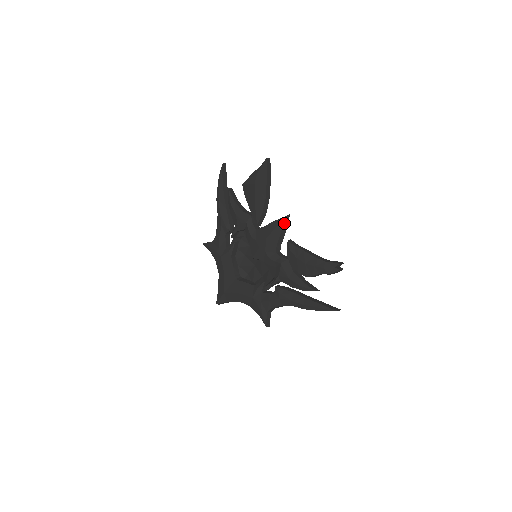
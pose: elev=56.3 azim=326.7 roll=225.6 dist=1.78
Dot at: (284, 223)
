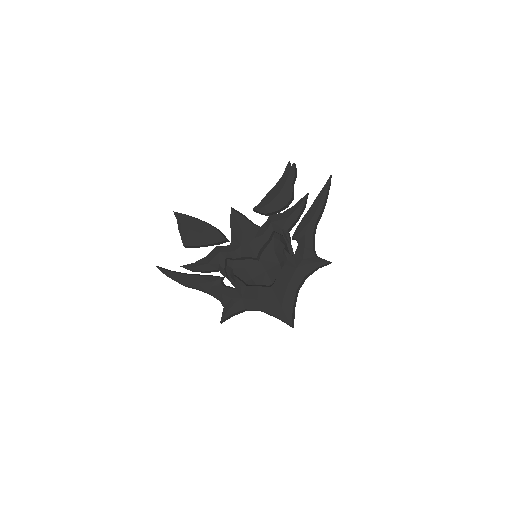
Dot at: (236, 212)
